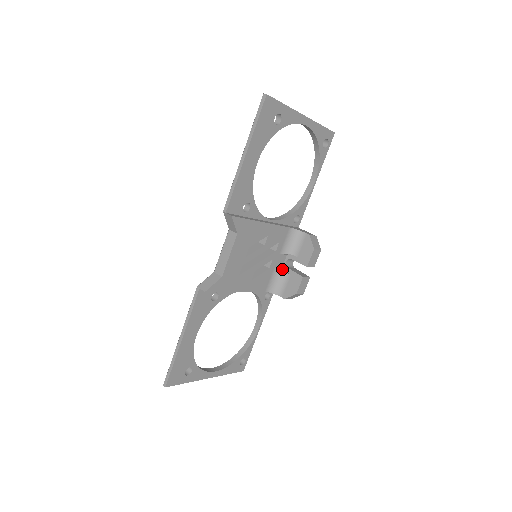
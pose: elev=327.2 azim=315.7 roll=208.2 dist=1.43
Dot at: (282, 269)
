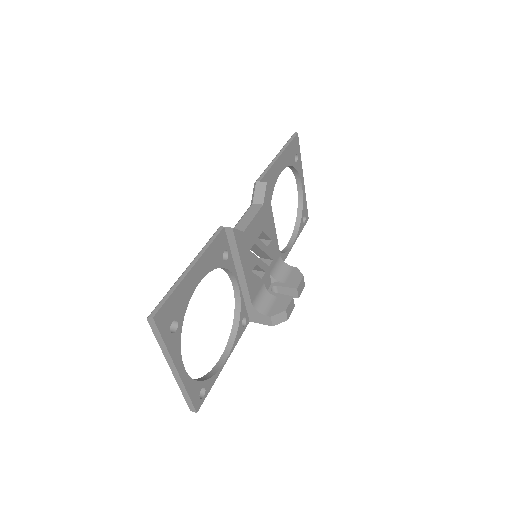
Dot at: (267, 292)
